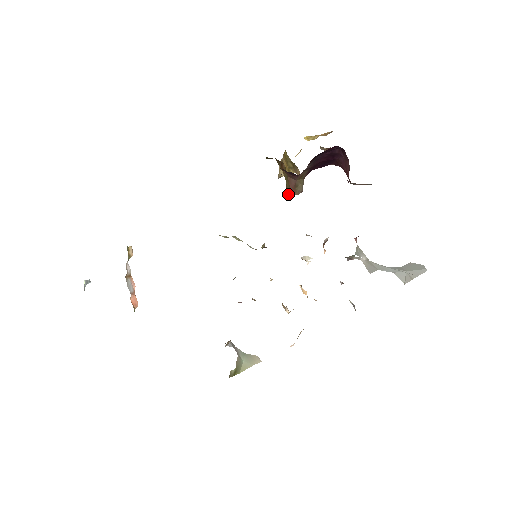
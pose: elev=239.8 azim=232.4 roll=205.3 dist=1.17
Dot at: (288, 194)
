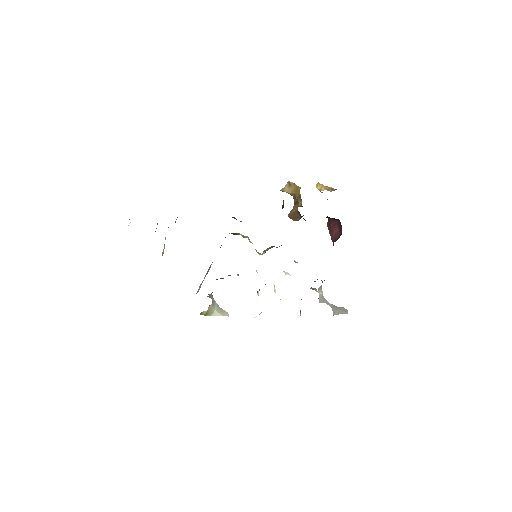
Dot at: (288, 216)
